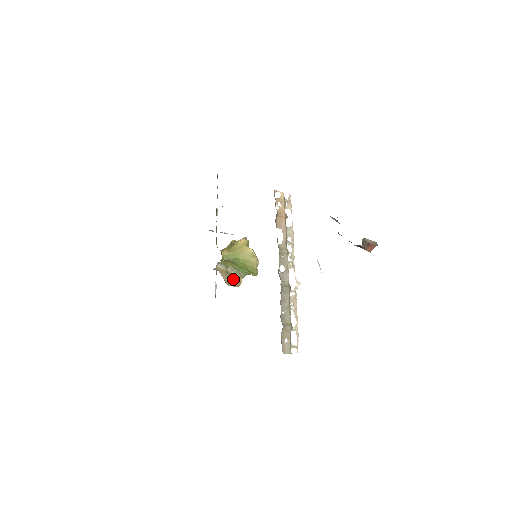
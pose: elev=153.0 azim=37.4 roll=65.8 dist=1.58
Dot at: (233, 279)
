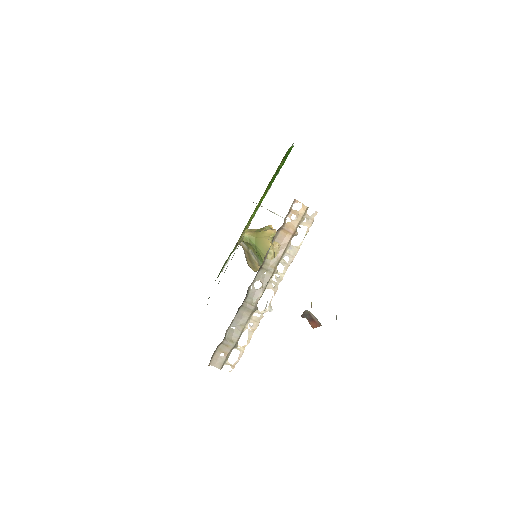
Dot at: (252, 262)
